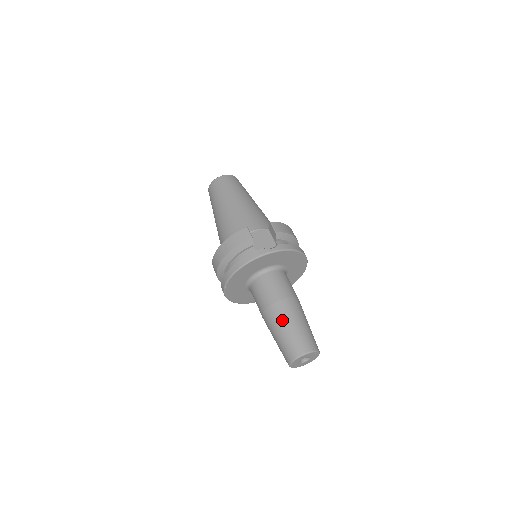
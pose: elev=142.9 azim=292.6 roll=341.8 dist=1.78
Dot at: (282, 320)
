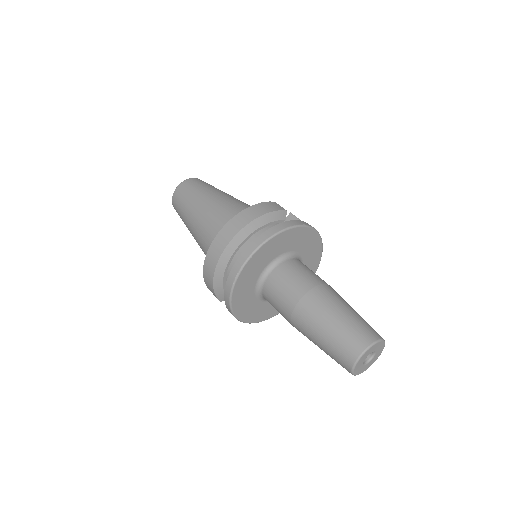
Dot at: (338, 302)
